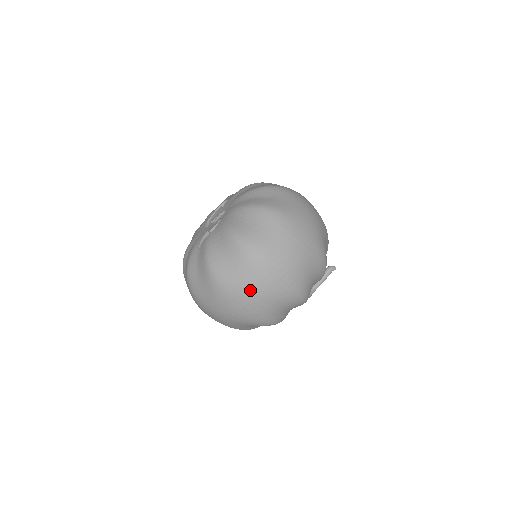
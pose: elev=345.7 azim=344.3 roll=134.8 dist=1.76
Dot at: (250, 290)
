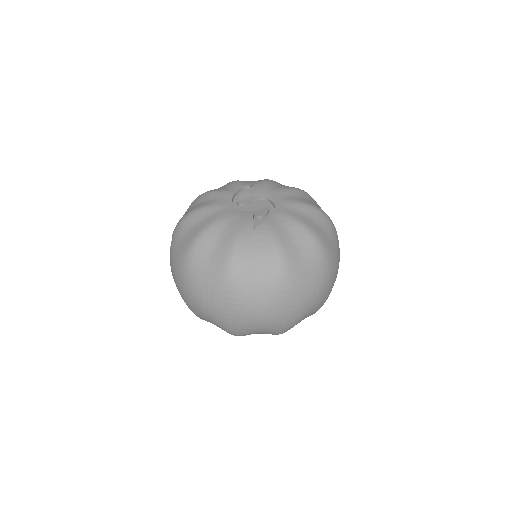
Dot at: (311, 294)
